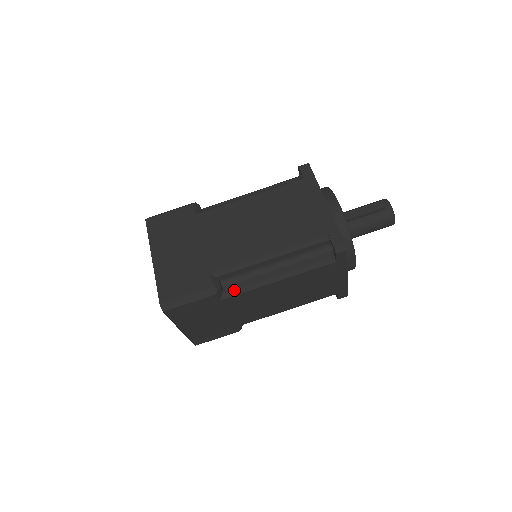
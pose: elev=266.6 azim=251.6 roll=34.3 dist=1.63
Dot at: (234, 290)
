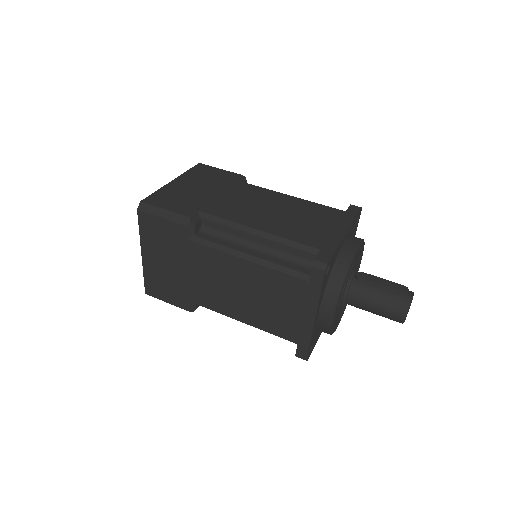
Dot at: (204, 239)
